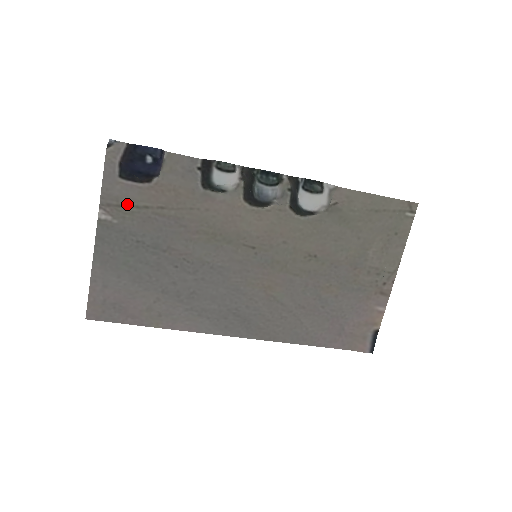
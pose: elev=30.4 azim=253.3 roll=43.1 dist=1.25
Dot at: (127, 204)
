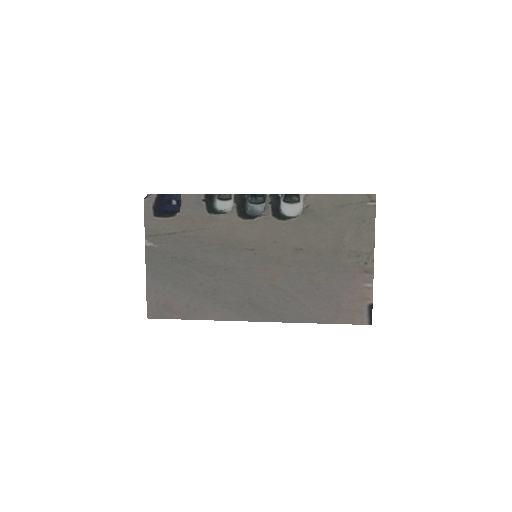
Dot at: (162, 233)
